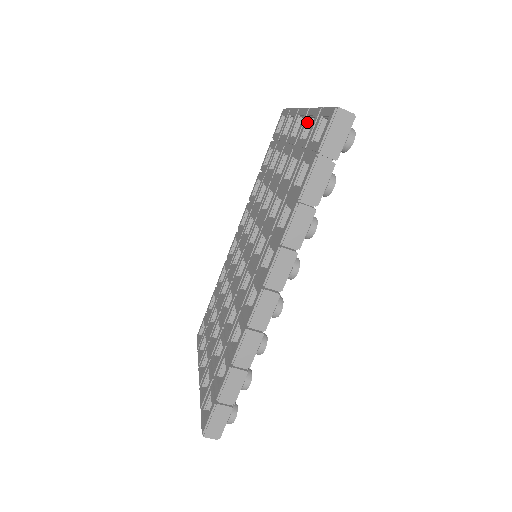
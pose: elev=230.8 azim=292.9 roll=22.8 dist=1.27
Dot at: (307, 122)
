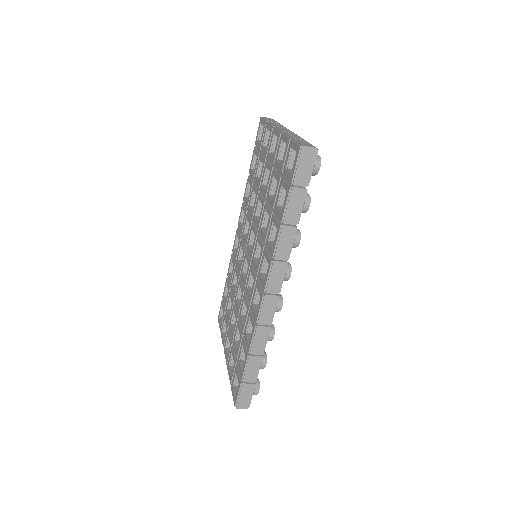
Dot at: (281, 145)
